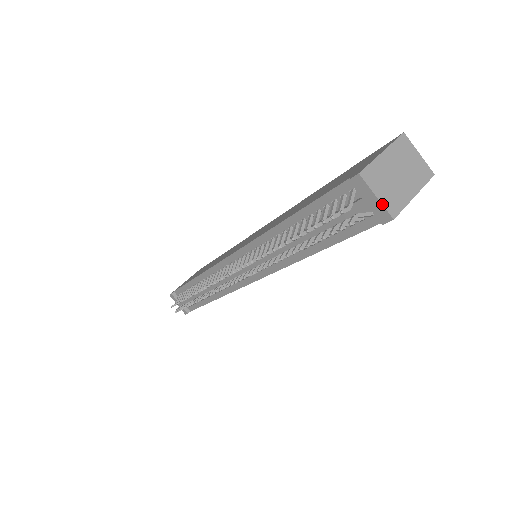
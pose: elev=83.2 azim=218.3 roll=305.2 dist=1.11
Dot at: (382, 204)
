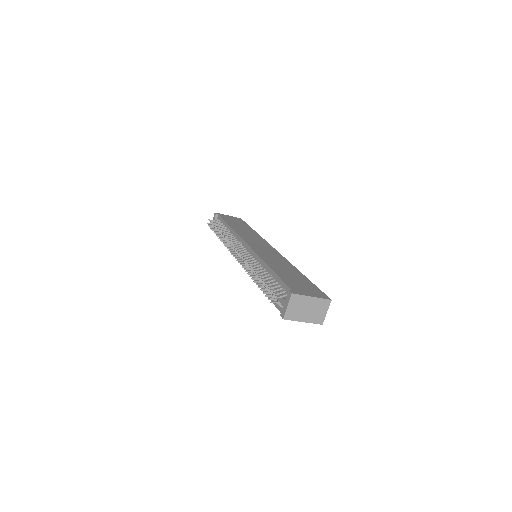
Dot at: (286, 311)
